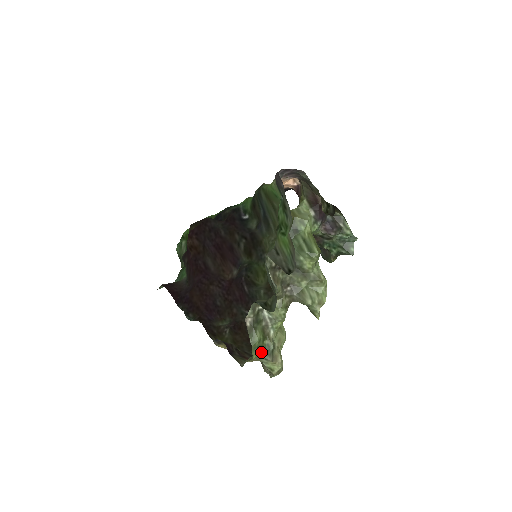
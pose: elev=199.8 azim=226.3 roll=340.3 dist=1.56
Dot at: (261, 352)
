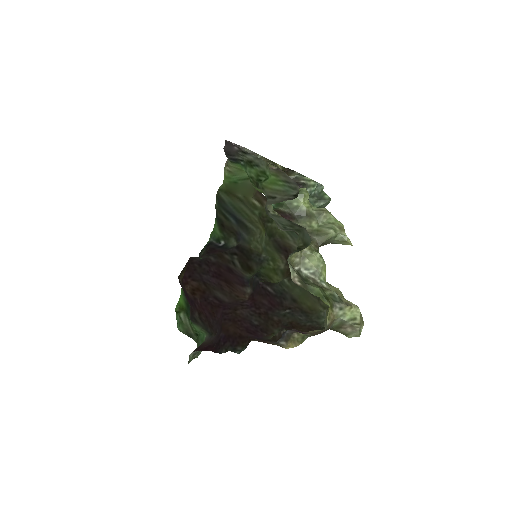
Dot at: (331, 303)
